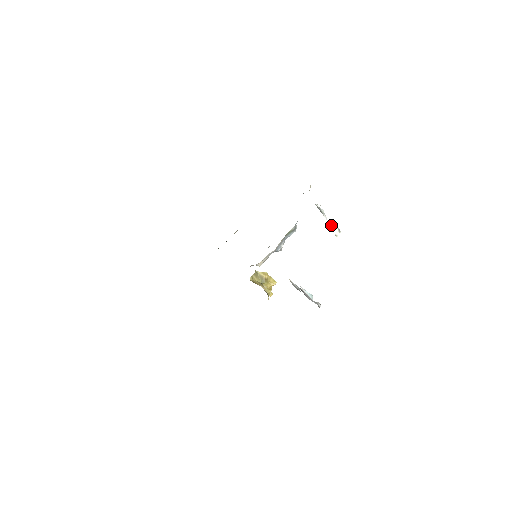
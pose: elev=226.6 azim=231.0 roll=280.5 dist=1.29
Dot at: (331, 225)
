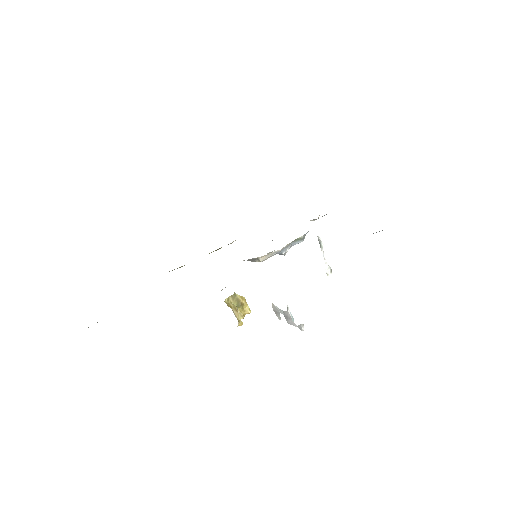
Dot at: (326, 262)
